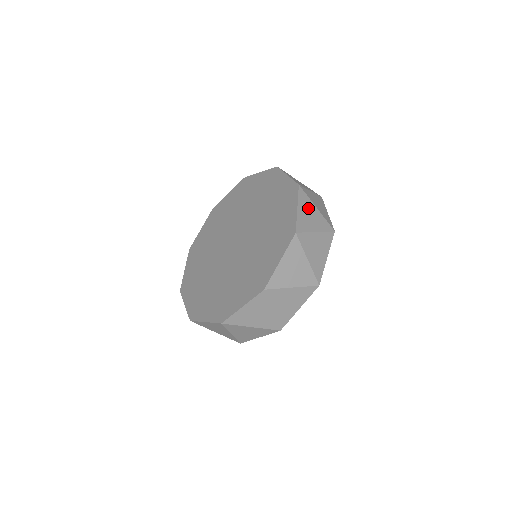
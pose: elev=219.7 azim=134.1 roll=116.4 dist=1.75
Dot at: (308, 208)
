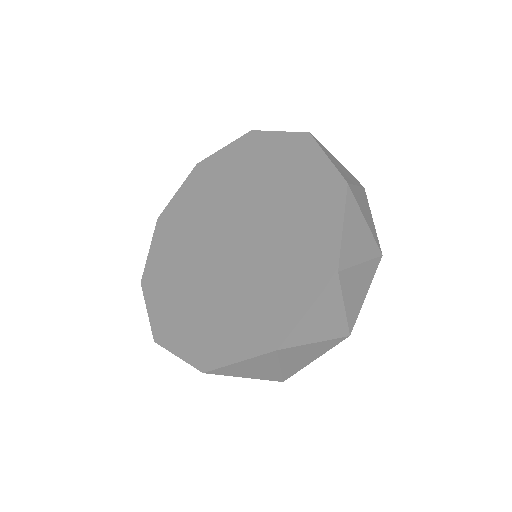
Dot at: (356, 223)
